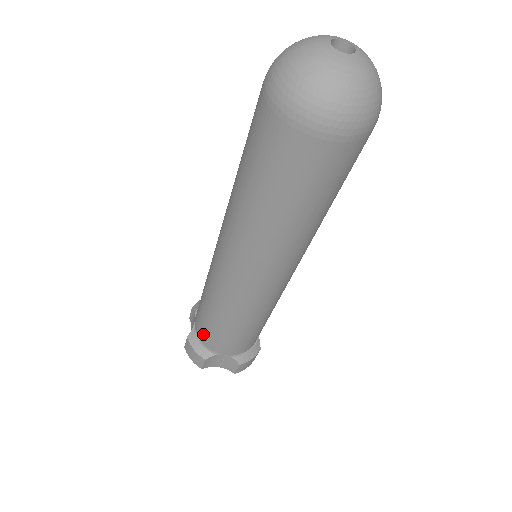
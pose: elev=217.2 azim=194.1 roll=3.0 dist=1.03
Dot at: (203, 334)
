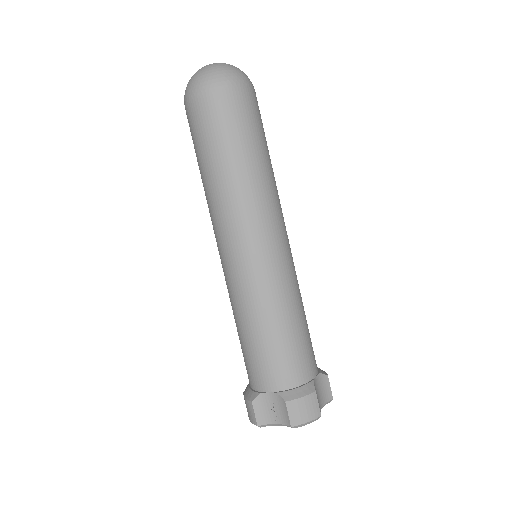
Dot at: (247, 372)
